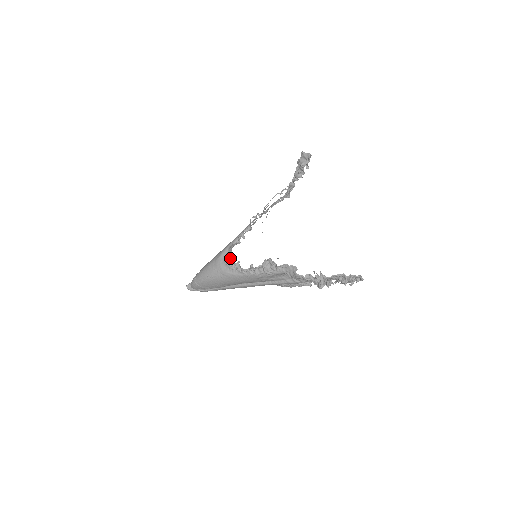
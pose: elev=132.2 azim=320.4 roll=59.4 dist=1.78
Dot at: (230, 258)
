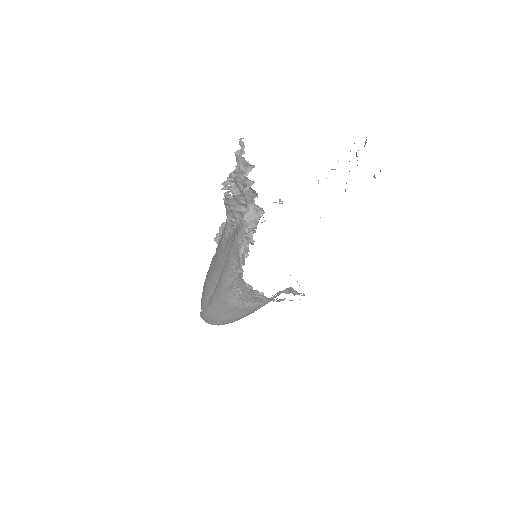
Dot at: occluded
